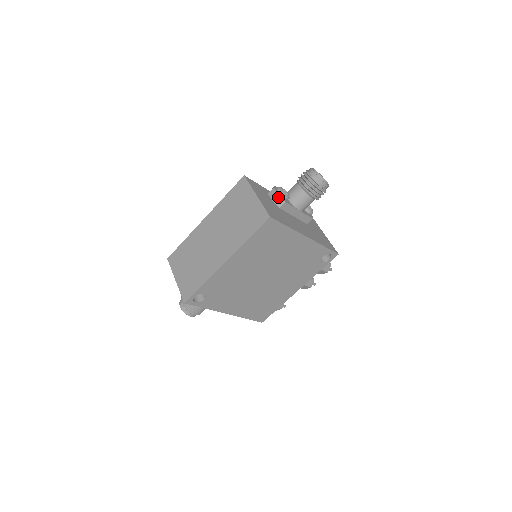
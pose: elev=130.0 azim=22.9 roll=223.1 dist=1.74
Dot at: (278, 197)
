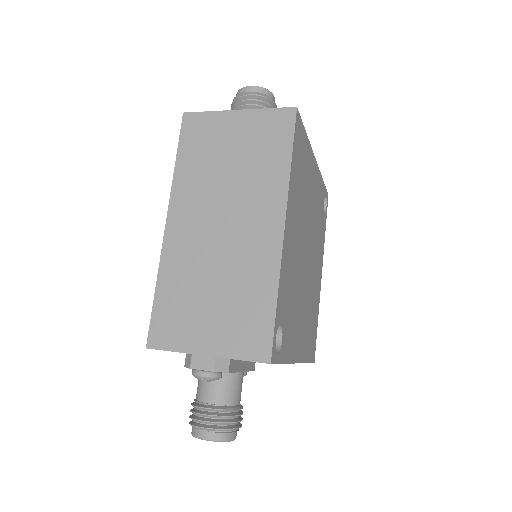
Dot at: occluded
